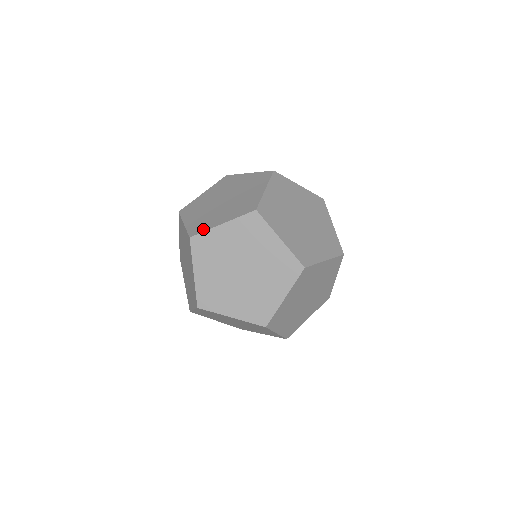
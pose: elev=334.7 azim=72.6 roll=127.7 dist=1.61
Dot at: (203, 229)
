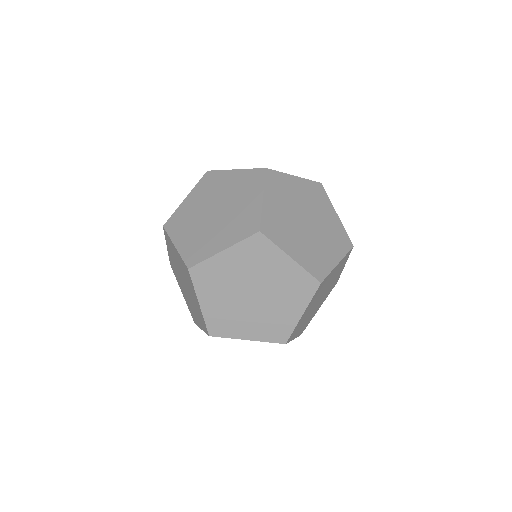
Dot at: (201, 257)
